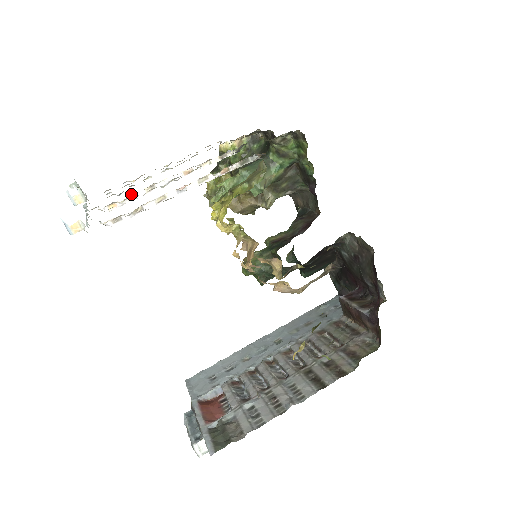
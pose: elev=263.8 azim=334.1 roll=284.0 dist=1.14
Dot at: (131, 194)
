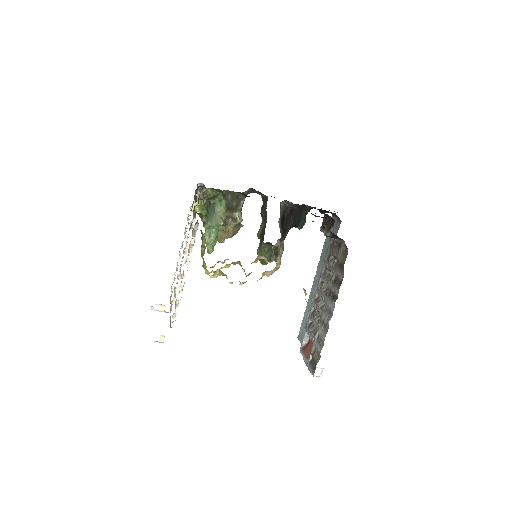
Dot at: (175, 289)
